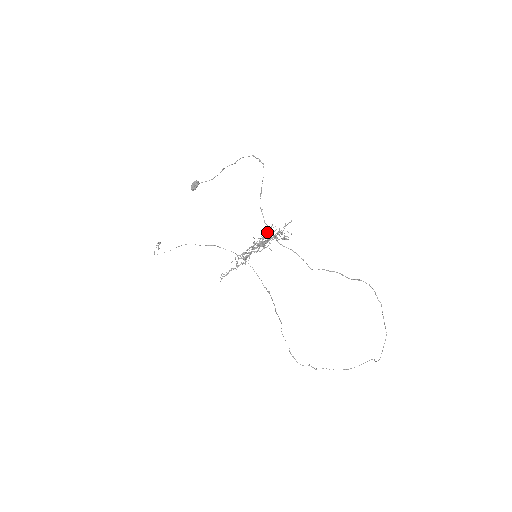
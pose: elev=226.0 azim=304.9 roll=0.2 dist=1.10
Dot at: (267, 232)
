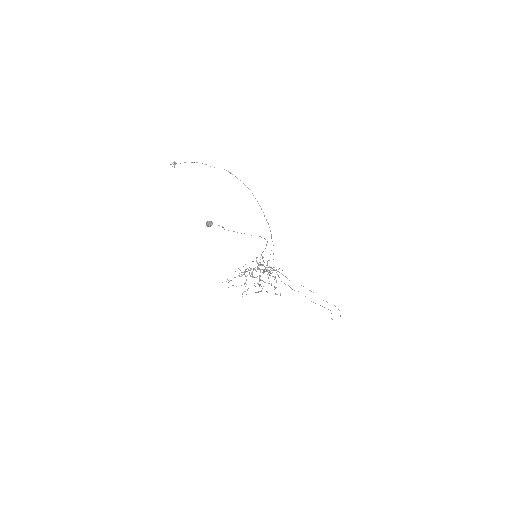
Dot at: (264, 271)
